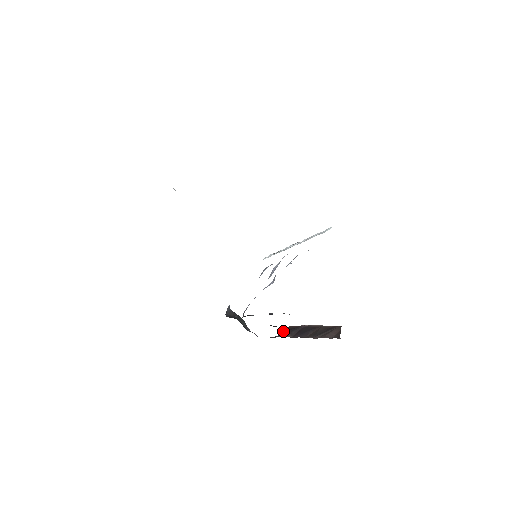
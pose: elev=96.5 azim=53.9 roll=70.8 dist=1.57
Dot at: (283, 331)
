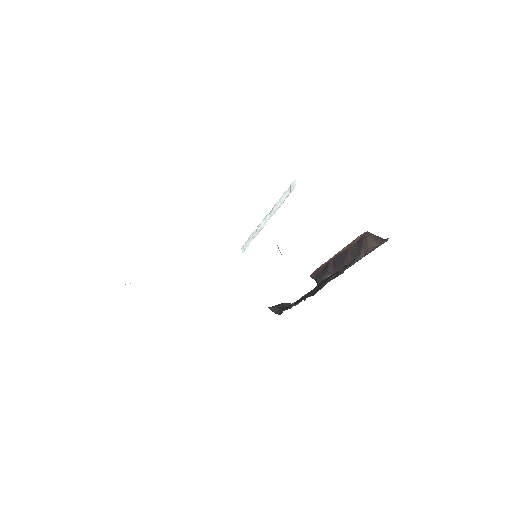
Dot at: (317, 278)
